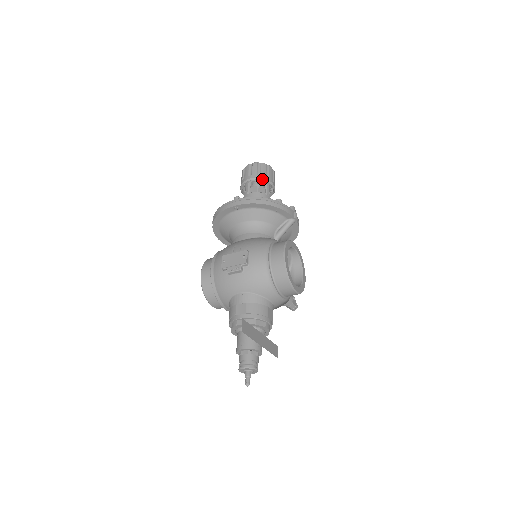
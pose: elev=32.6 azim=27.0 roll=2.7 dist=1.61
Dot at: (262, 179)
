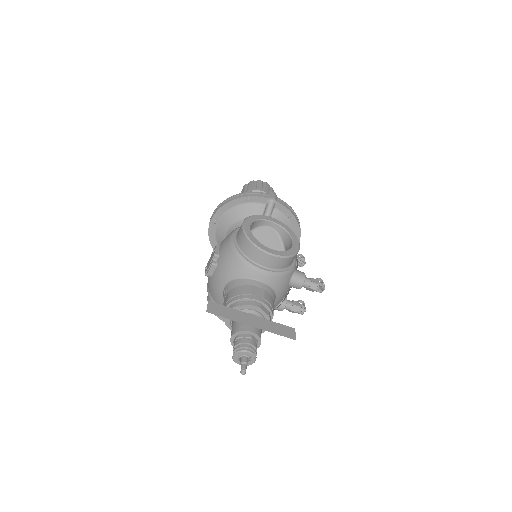
Dot at: occluded
